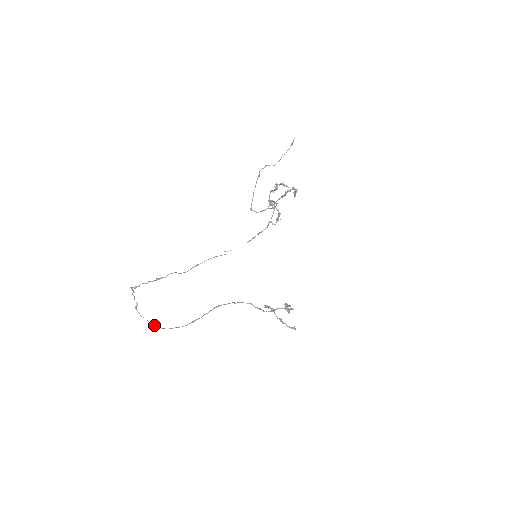
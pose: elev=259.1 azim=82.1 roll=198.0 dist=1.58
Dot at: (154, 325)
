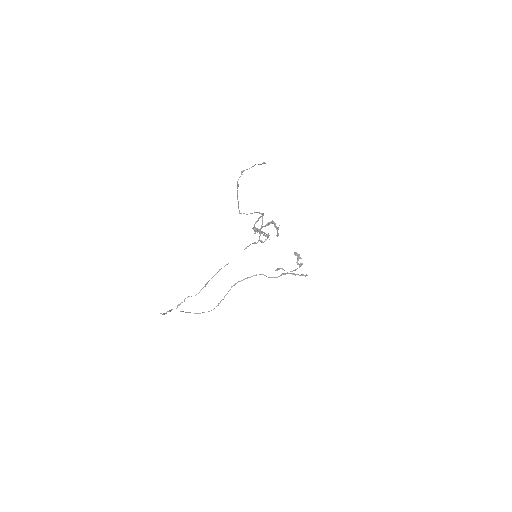
Dot at: occluded
